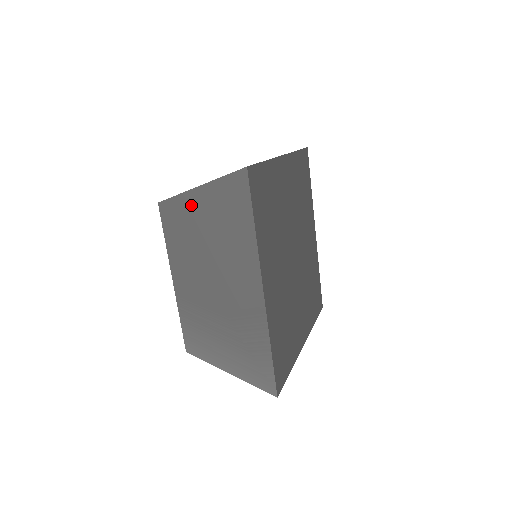
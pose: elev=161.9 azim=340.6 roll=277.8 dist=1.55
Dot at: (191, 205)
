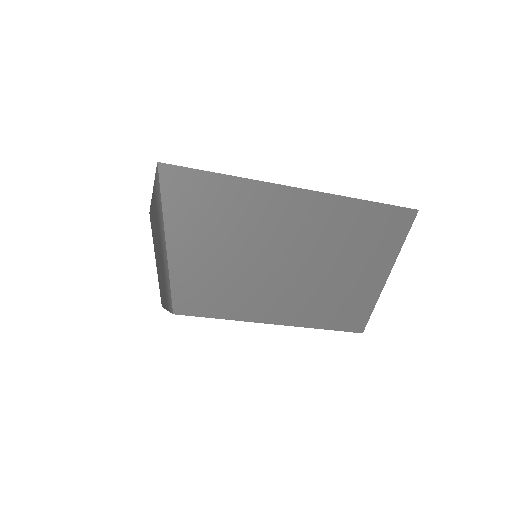
Dot at: (157, 269)
